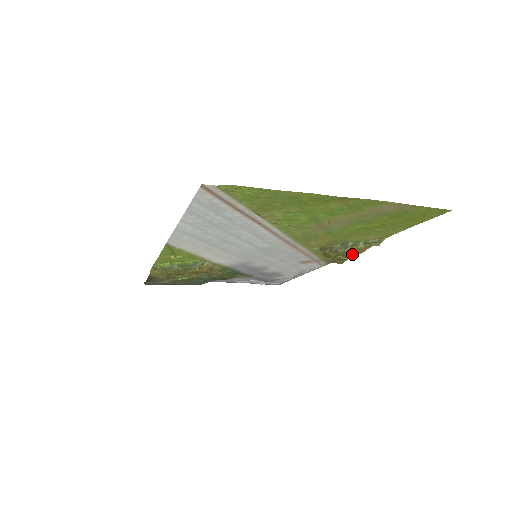
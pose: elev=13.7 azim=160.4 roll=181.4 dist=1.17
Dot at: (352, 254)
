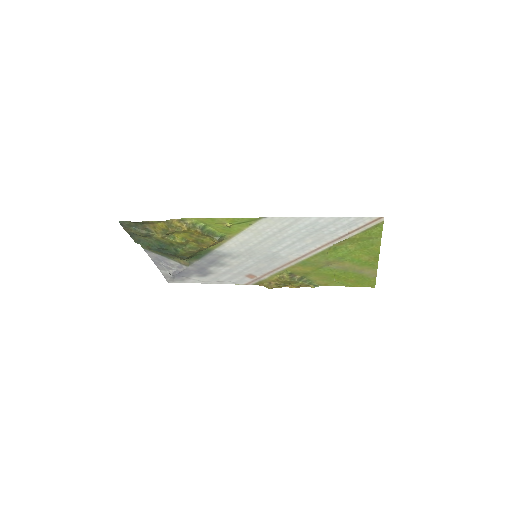
Dot at: (287, 286)
